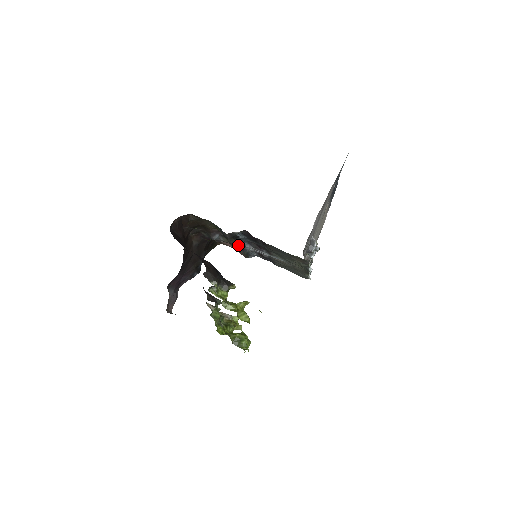
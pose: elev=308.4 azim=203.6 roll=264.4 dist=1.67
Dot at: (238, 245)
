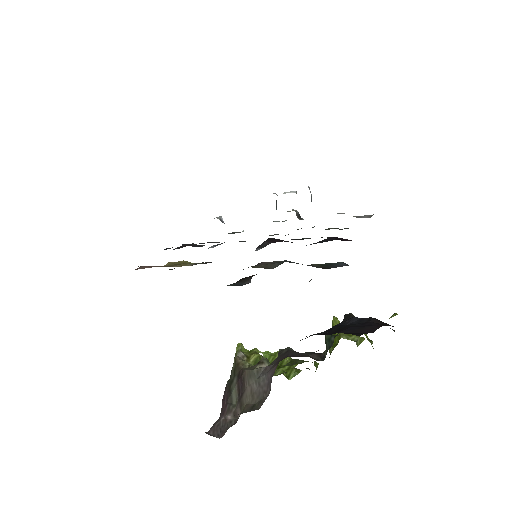
Dot at: occluded
